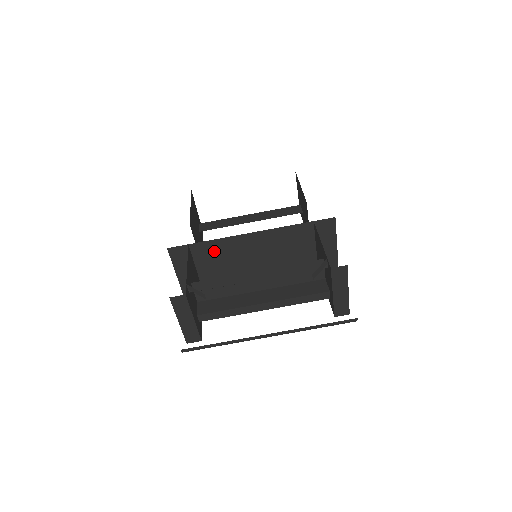
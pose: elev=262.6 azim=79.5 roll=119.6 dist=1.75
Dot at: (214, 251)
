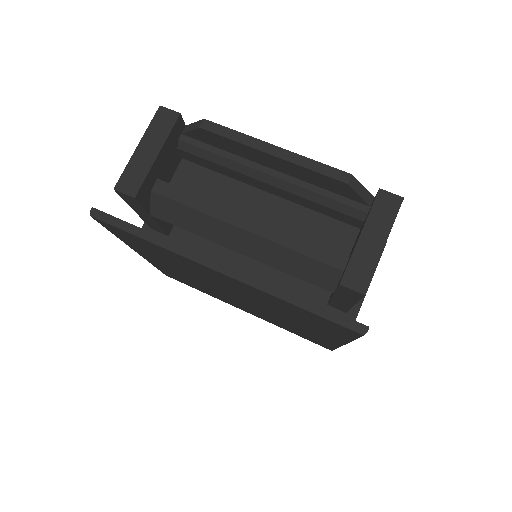
Dot at: occluded
